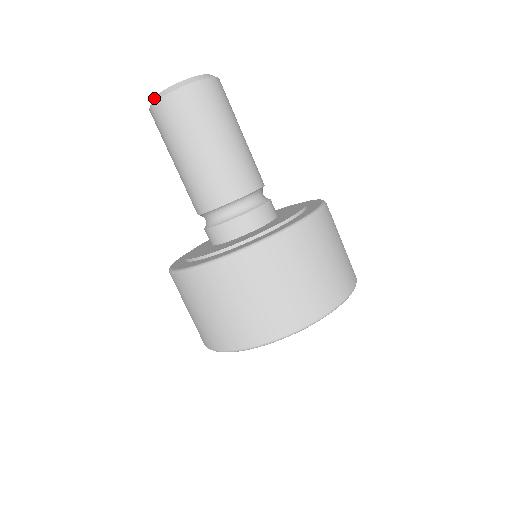
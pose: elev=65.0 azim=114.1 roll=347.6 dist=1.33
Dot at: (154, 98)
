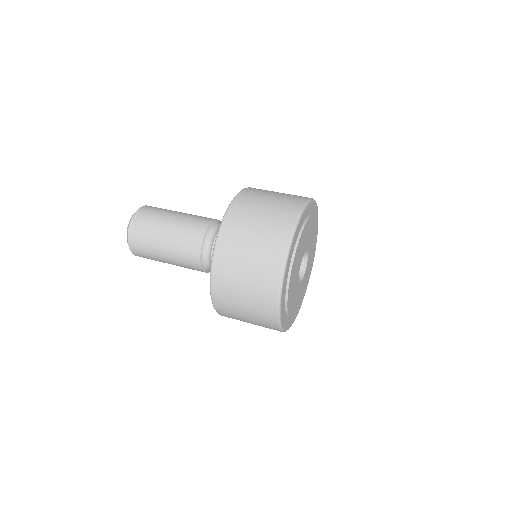
Dot at: (127, 241)
